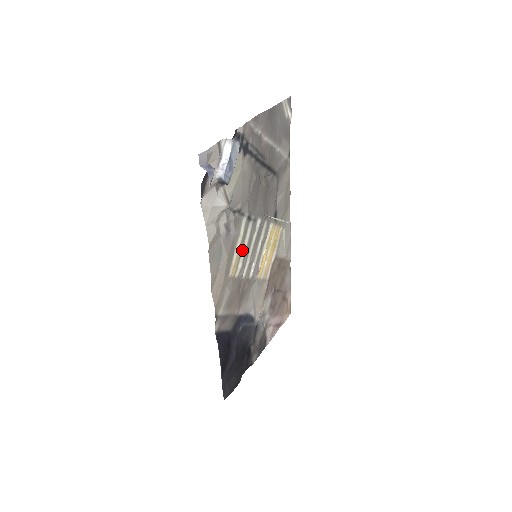
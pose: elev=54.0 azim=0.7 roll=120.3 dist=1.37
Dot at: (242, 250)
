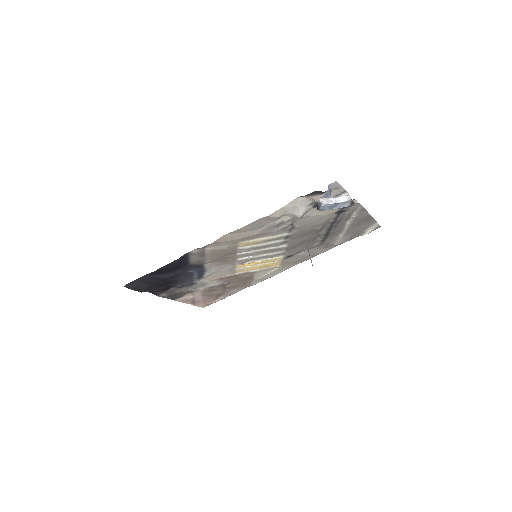
Dot at: (261, 243)
